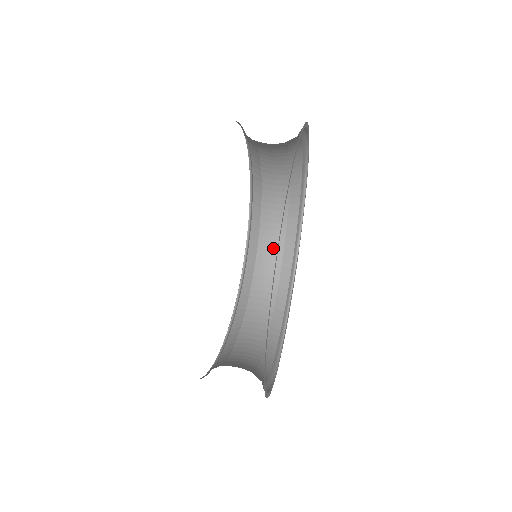
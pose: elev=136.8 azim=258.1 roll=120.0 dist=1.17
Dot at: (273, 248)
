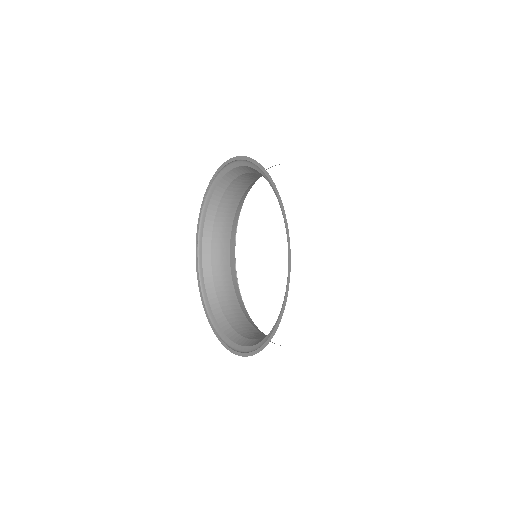
Dot at: (225, 230)
